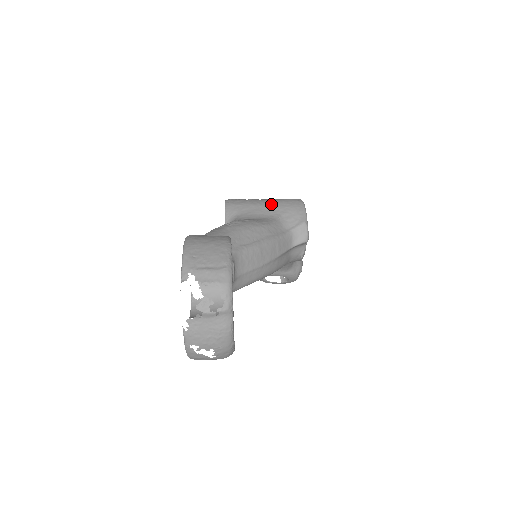
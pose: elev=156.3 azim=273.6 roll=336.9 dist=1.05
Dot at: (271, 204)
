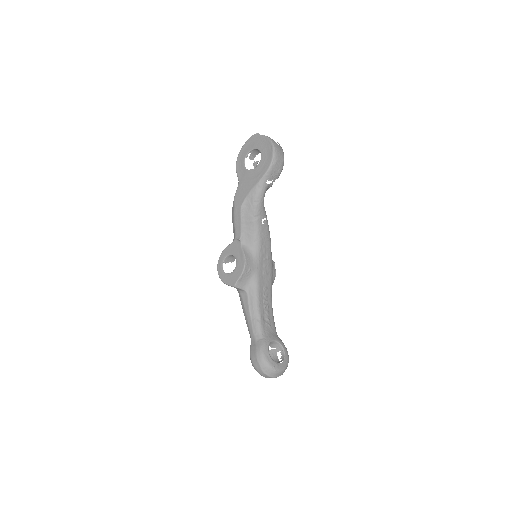
Dot at: occluded
